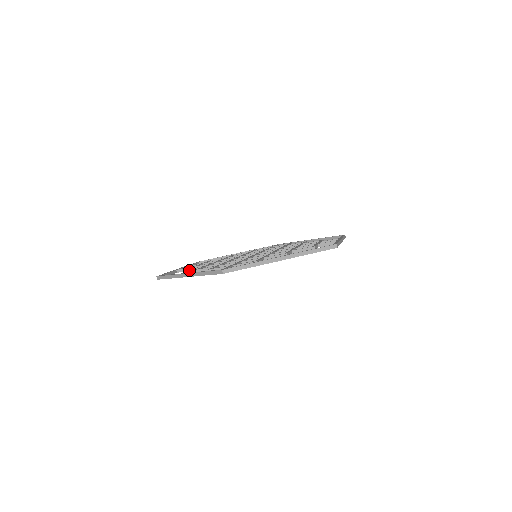
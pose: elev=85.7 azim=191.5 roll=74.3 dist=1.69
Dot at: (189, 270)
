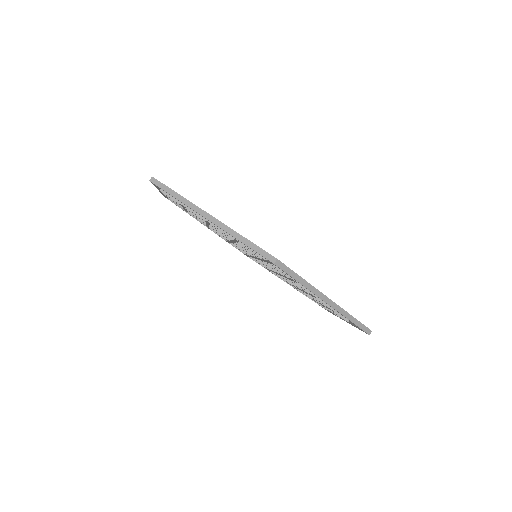
Dot at: occluded
